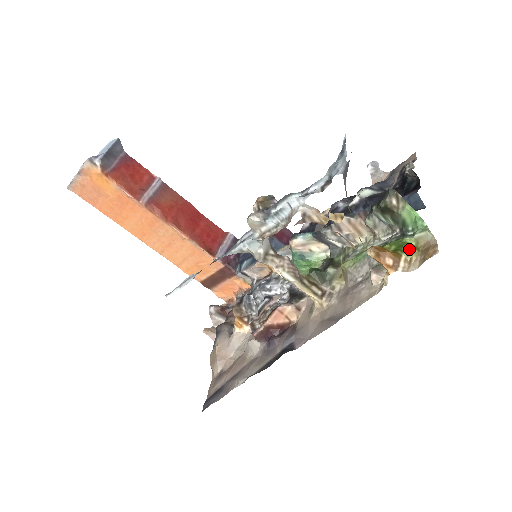
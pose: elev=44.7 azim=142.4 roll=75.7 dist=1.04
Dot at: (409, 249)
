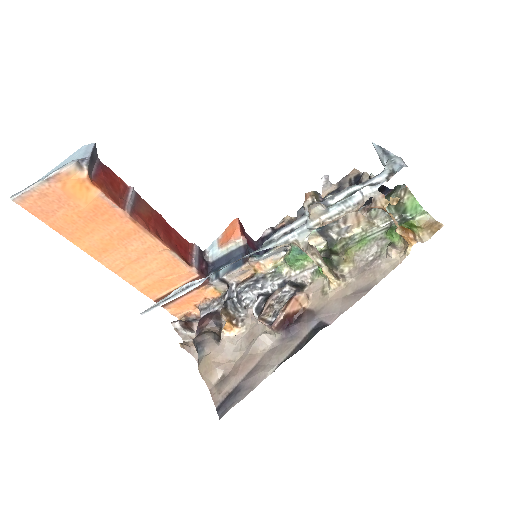
Dot at: (415, 228)
